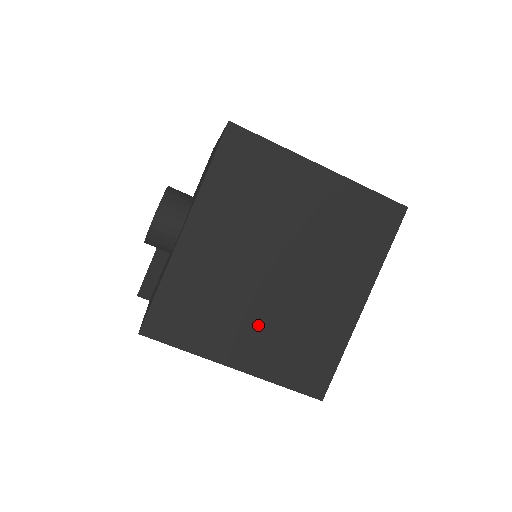
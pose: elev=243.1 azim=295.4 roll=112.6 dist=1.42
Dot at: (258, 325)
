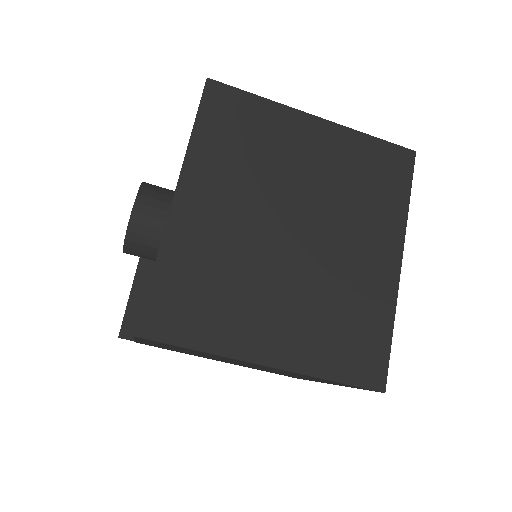
Dot at: (285, 304)
